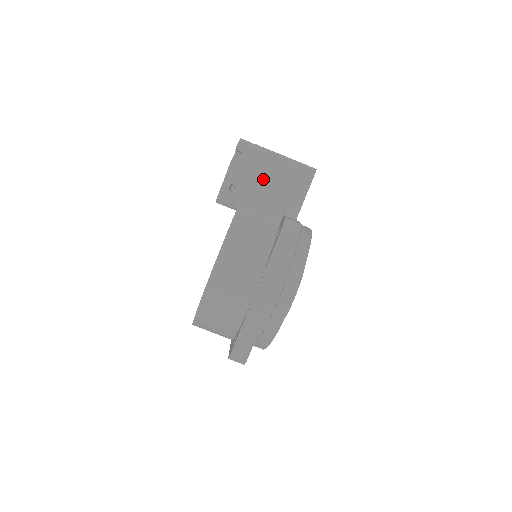
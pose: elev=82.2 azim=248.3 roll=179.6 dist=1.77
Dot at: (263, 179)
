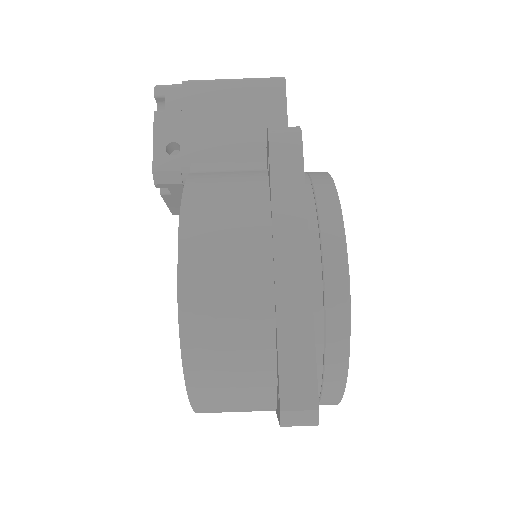
Dot at: (212, 119)
